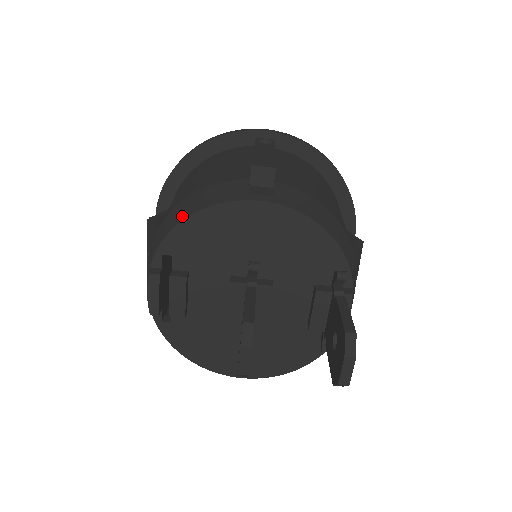
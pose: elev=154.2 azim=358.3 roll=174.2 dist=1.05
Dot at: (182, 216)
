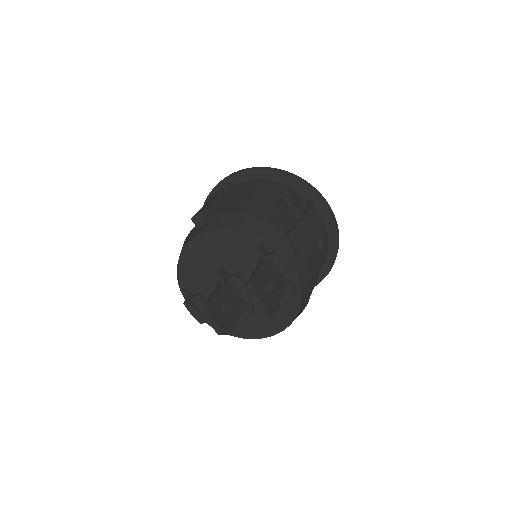
Dot at: (177, 266)
